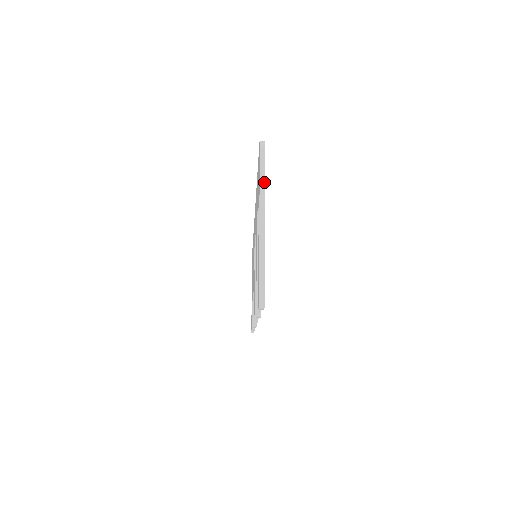
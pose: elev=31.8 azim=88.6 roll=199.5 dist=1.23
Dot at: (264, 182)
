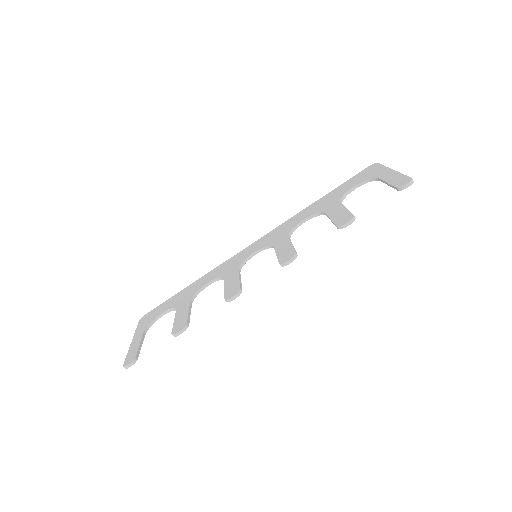
Dot at: occluded
